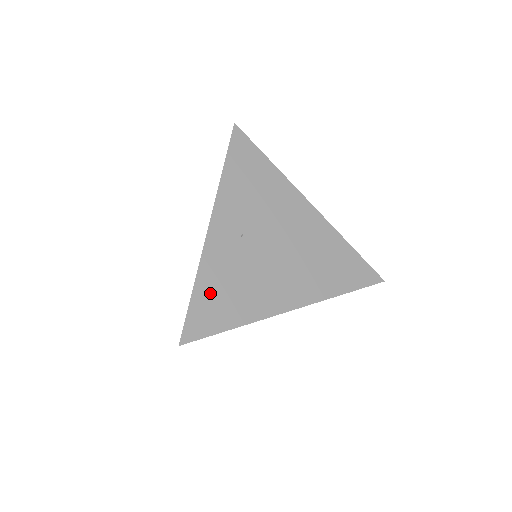
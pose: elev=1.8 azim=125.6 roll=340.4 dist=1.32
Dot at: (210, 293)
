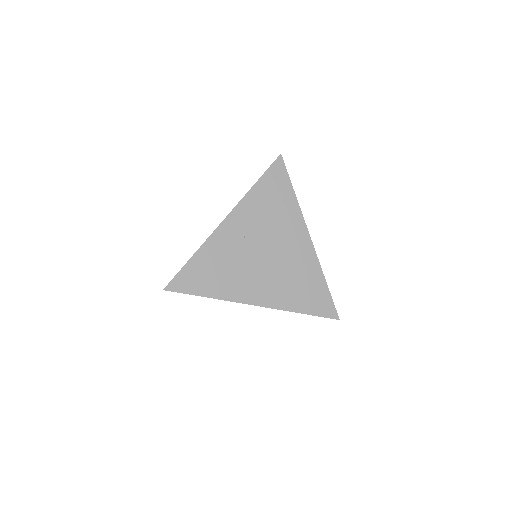
Dot at: (201, 266)
